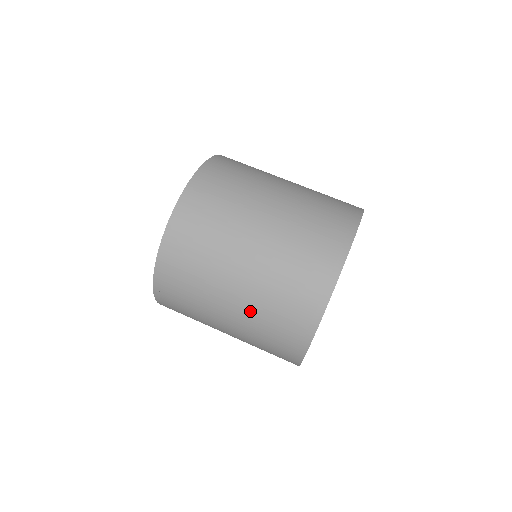
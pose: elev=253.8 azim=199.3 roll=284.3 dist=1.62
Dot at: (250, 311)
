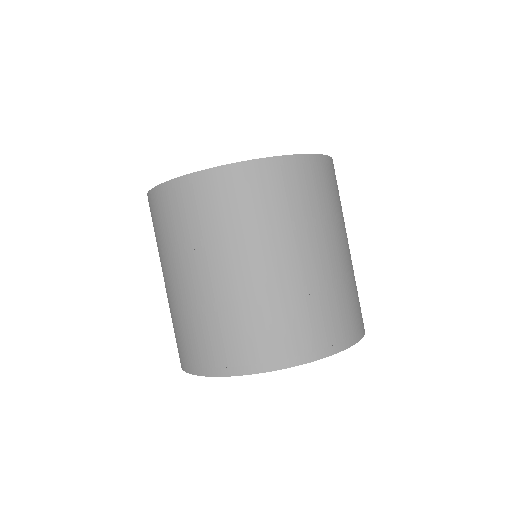
Dot at: (232, 296)
